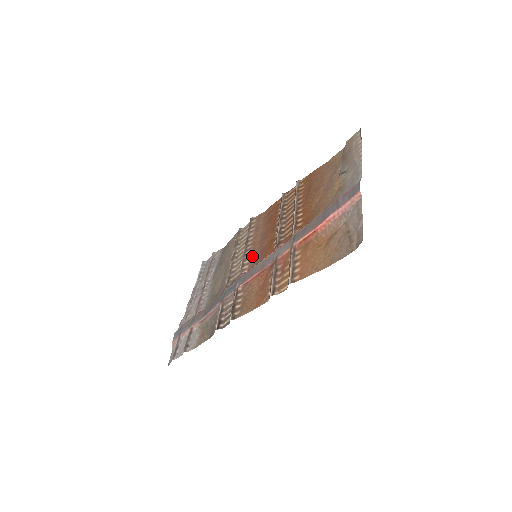
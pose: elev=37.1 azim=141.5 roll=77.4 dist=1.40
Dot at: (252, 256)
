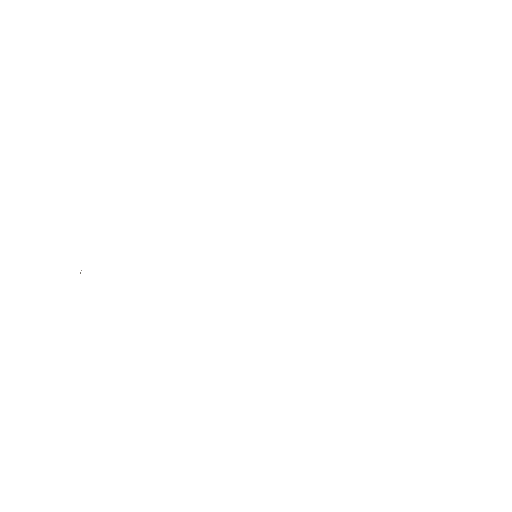
Dot at: occluded
